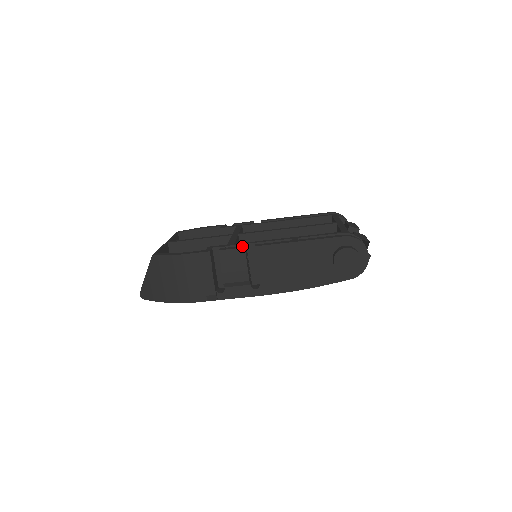
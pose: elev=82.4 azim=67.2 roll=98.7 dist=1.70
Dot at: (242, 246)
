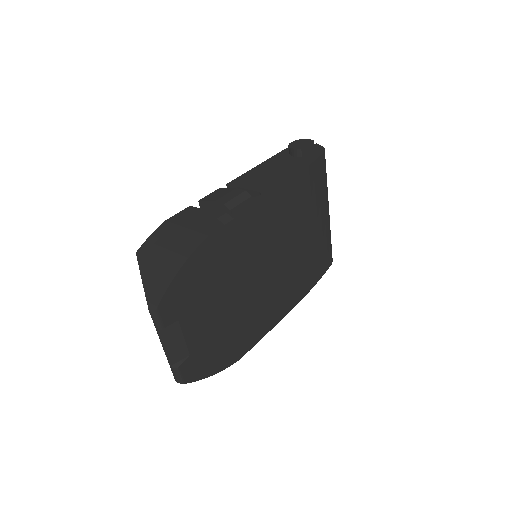
Dot at: occluded
